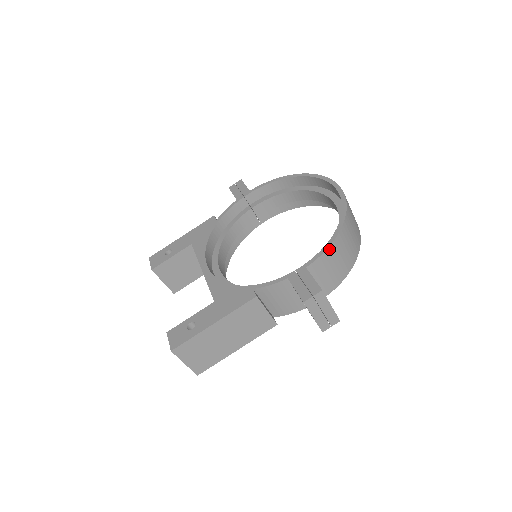
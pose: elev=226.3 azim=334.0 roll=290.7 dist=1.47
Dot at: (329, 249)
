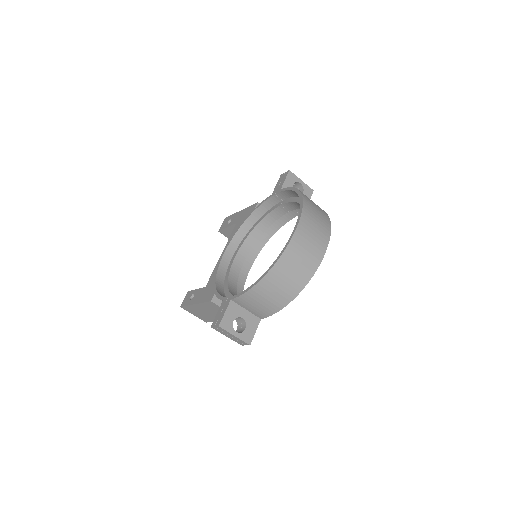
Dot at: (247, 293)
